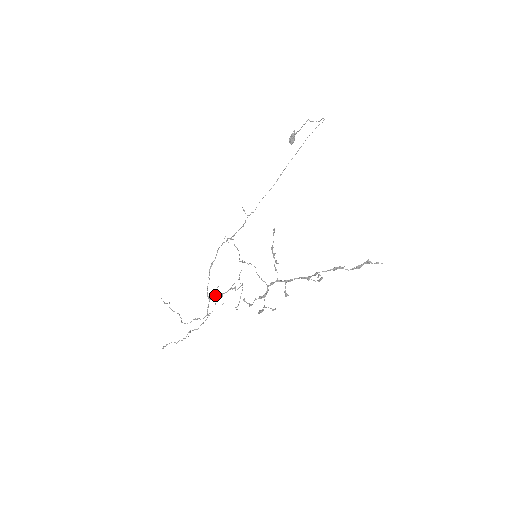
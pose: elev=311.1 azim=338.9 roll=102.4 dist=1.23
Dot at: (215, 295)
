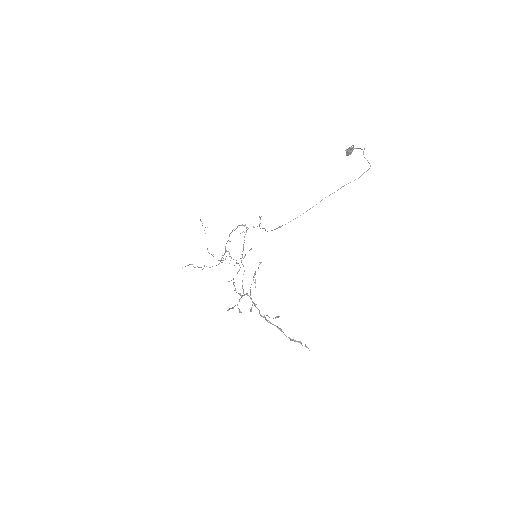
Dot at: (229, 253)
